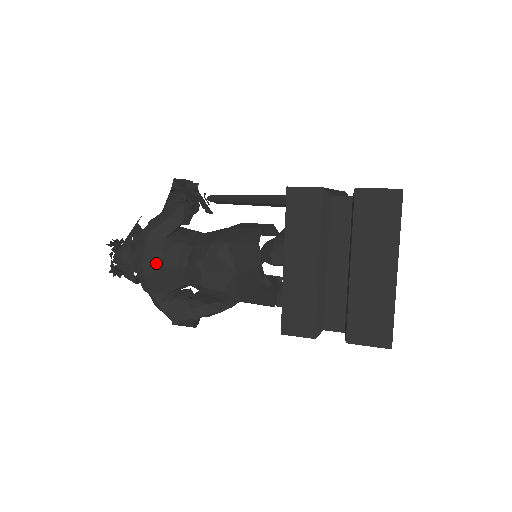
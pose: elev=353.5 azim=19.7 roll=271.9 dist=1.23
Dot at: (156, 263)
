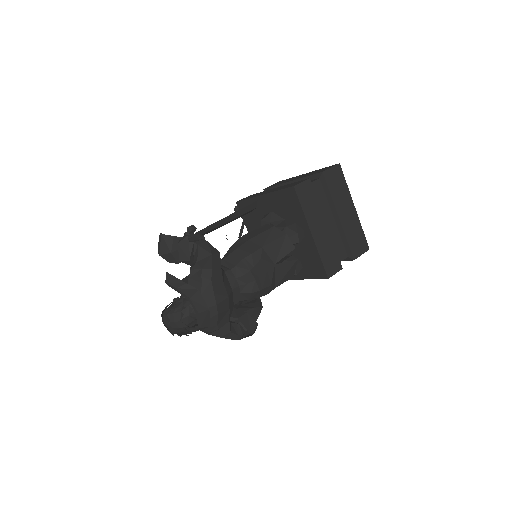
Dot at: (224, 295)
